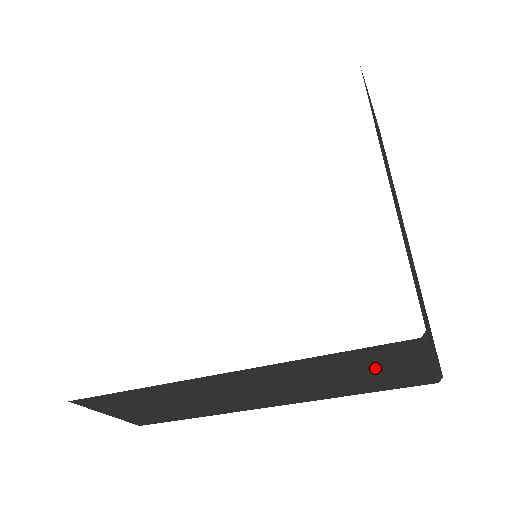
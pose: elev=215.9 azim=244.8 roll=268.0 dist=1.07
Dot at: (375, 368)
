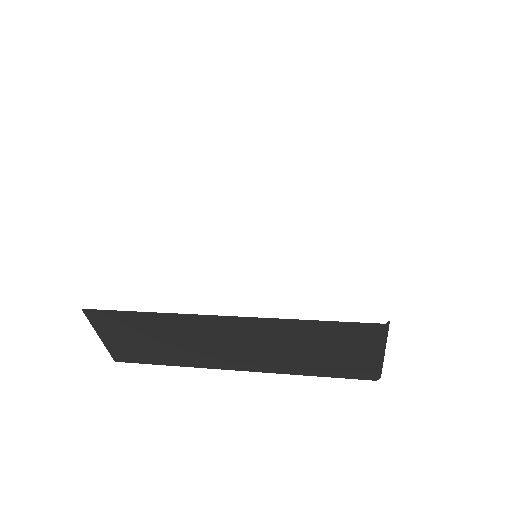
Dot at: (340, 347)
